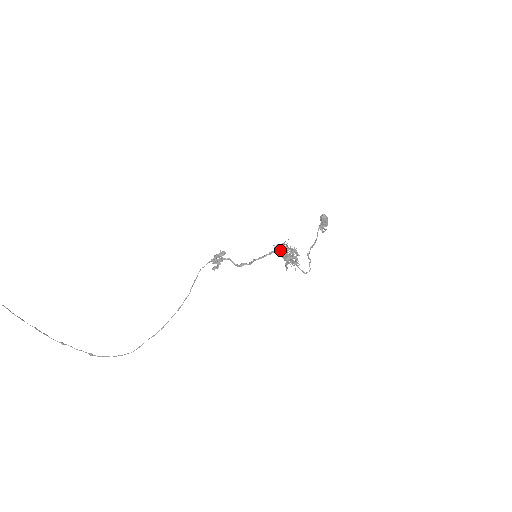
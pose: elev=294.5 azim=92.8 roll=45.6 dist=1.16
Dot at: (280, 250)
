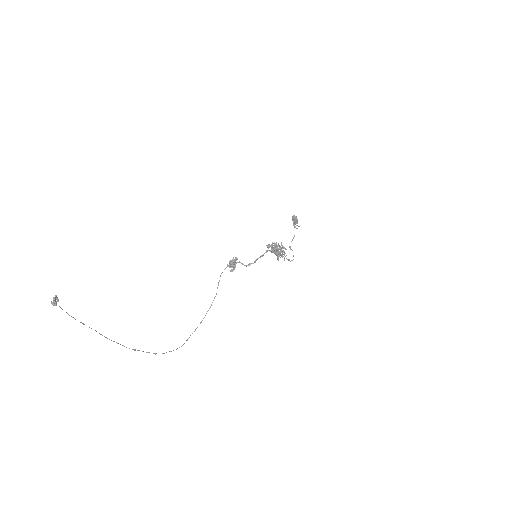
Dot at: (271, 248)
